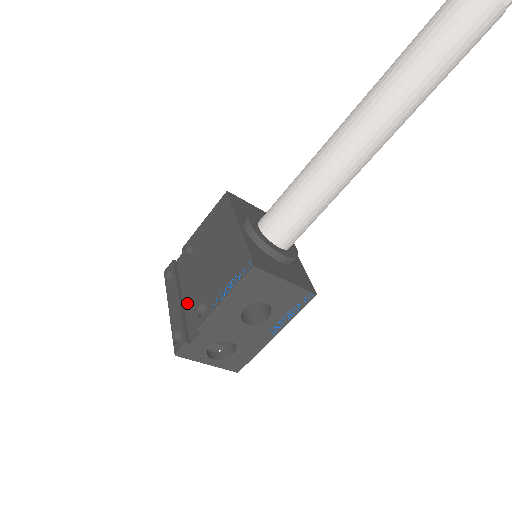
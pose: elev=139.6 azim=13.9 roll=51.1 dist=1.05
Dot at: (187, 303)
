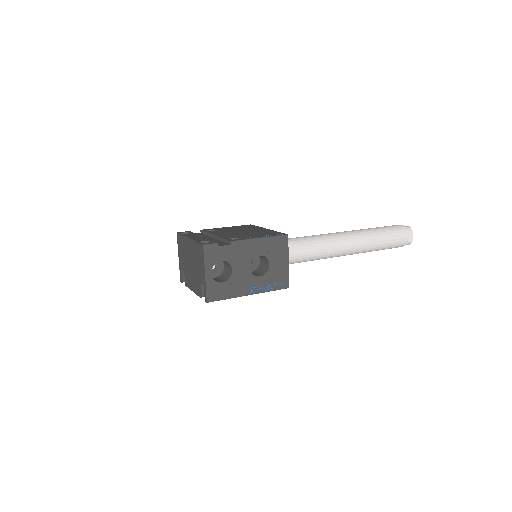
Dot at: occluded
